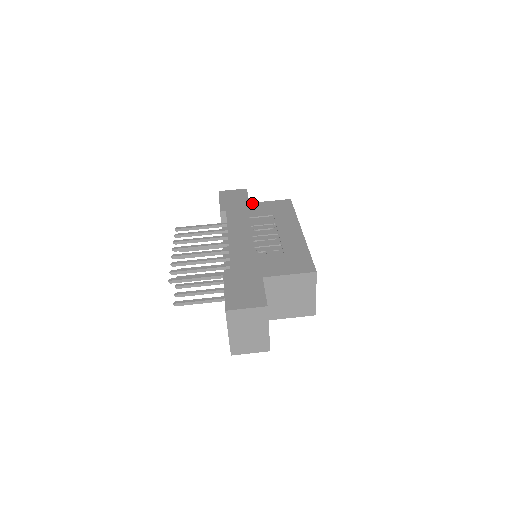
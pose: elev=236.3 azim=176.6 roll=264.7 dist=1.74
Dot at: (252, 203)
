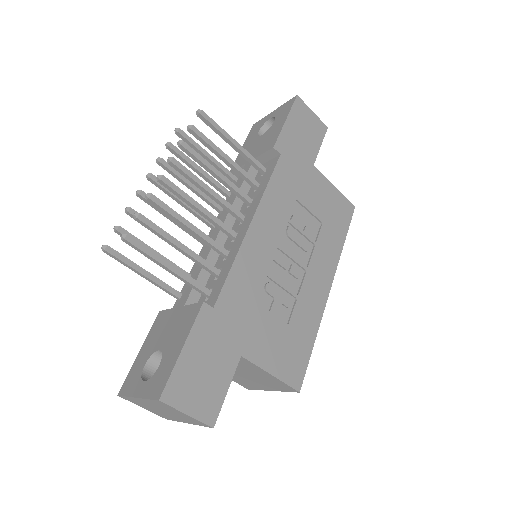
Dot at: (316, 170)
